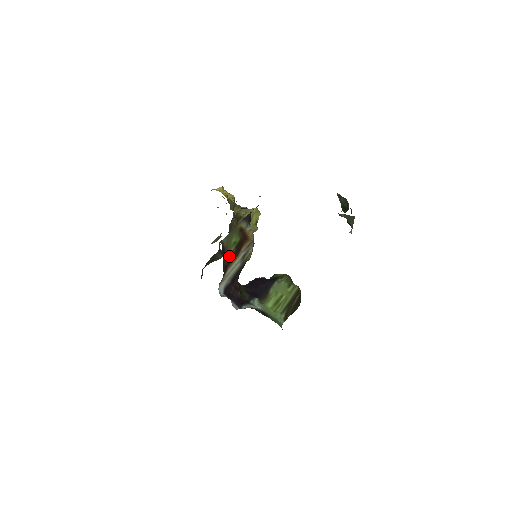
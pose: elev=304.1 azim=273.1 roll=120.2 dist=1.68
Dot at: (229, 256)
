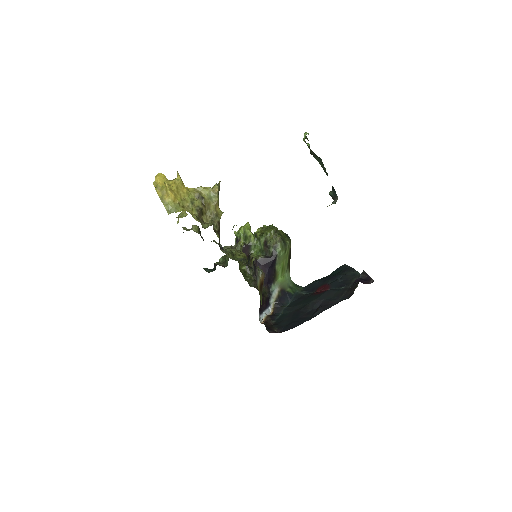
Dot at: occluded
